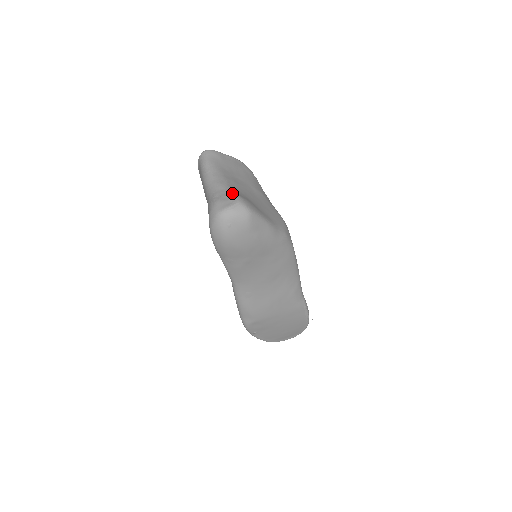
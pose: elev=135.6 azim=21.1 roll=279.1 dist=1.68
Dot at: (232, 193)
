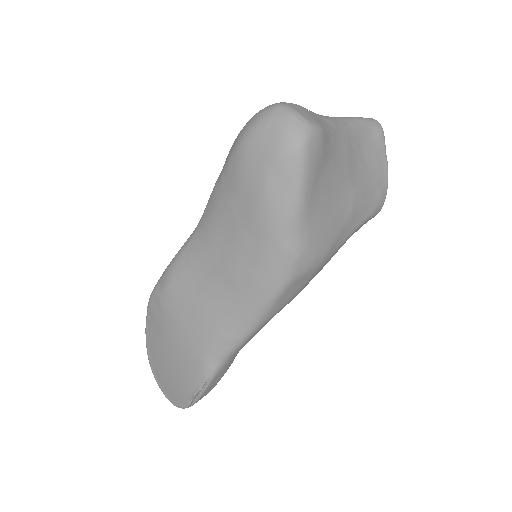
Dot at: (324, 125)
